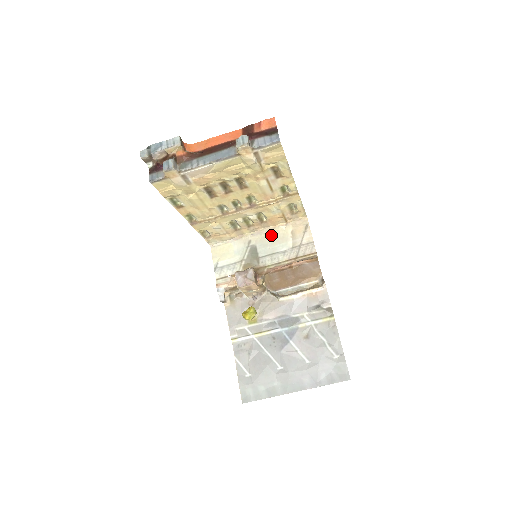
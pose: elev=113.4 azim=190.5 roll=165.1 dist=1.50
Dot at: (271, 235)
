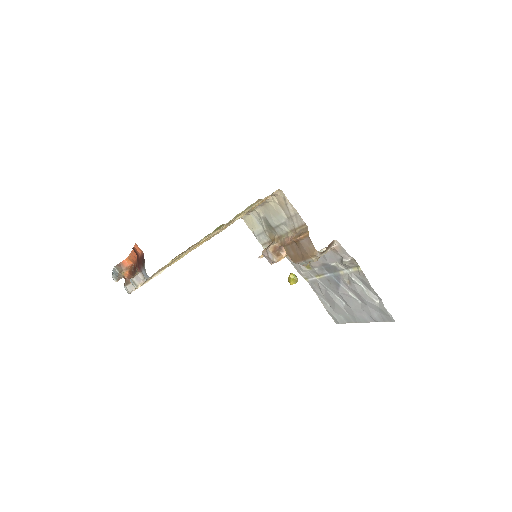
Dot at: (267, 208)
